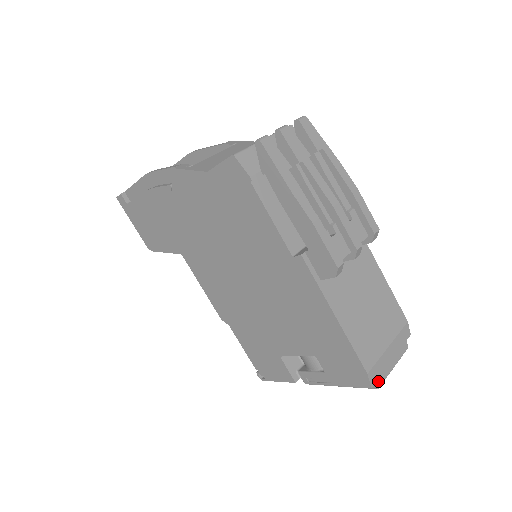
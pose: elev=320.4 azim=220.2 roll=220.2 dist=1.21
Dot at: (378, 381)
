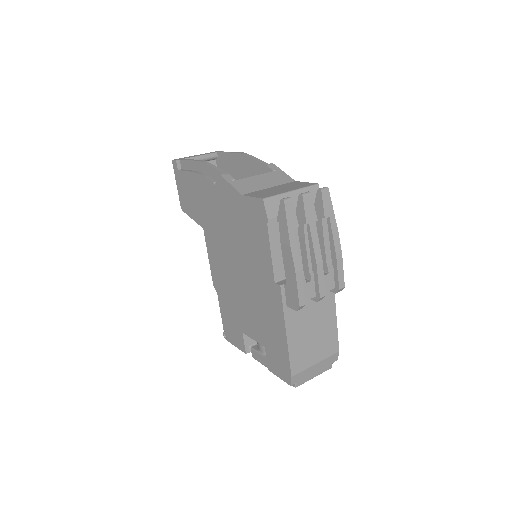
Dot at: (298, 383)
